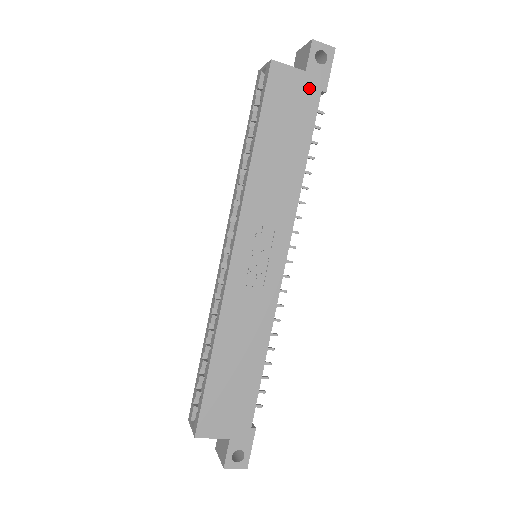
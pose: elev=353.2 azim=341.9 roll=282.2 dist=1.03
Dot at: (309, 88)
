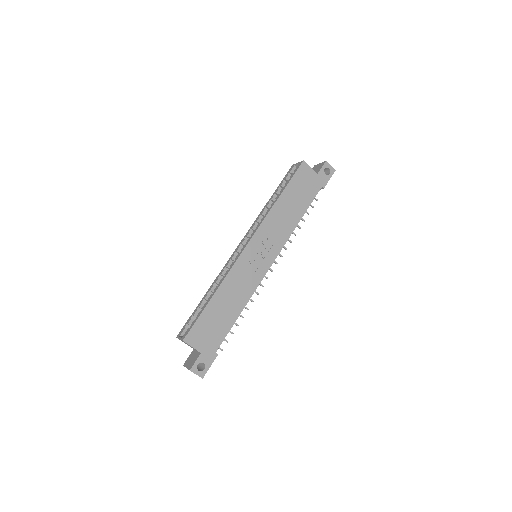
Dot at: (316, 182)
